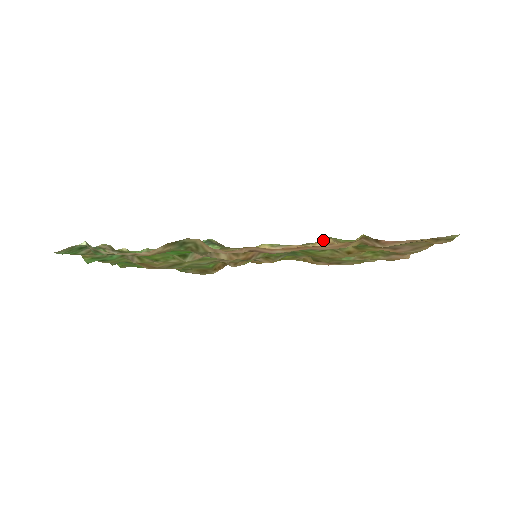
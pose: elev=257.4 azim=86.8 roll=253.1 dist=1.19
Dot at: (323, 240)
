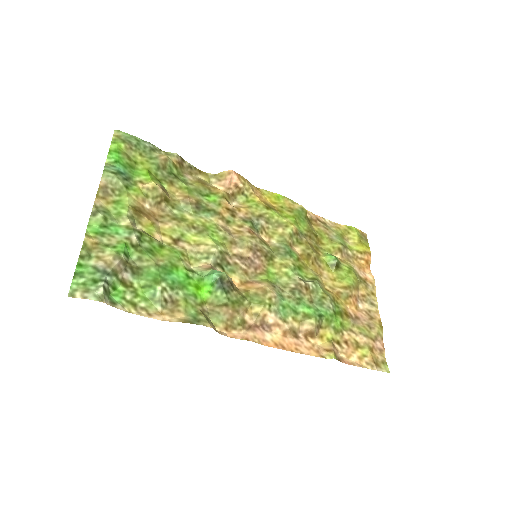
Dot at: (310, 324)
